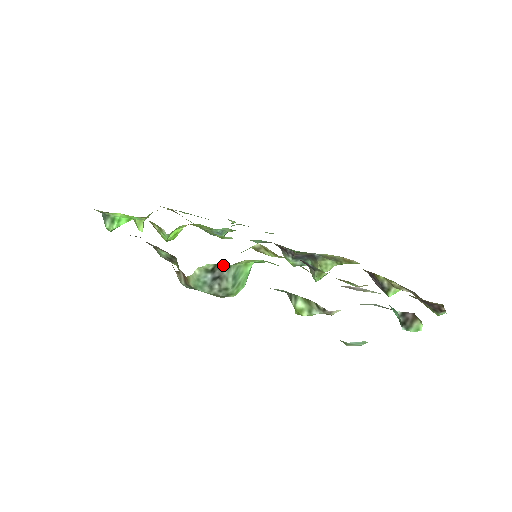
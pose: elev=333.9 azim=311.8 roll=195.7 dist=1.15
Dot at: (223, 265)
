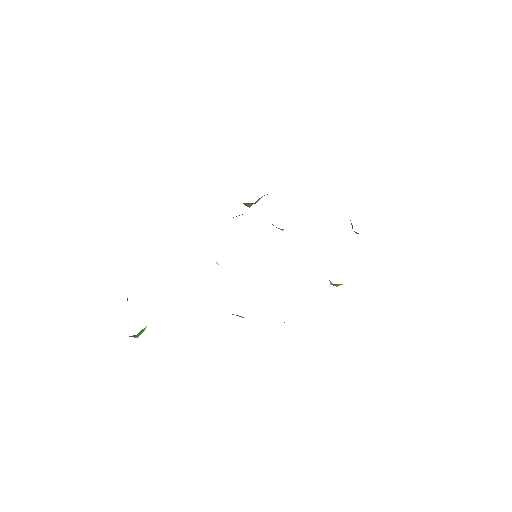
Dot at: occluded
